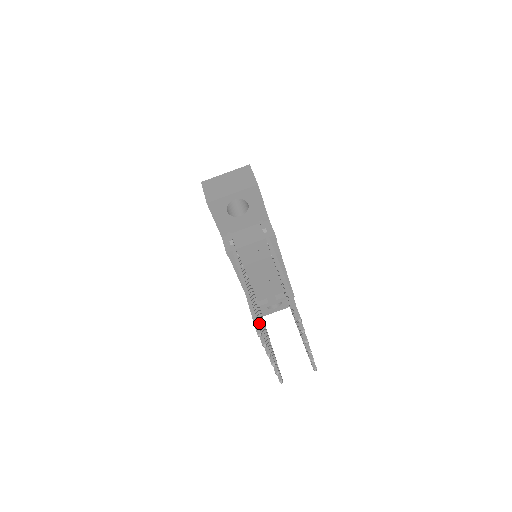
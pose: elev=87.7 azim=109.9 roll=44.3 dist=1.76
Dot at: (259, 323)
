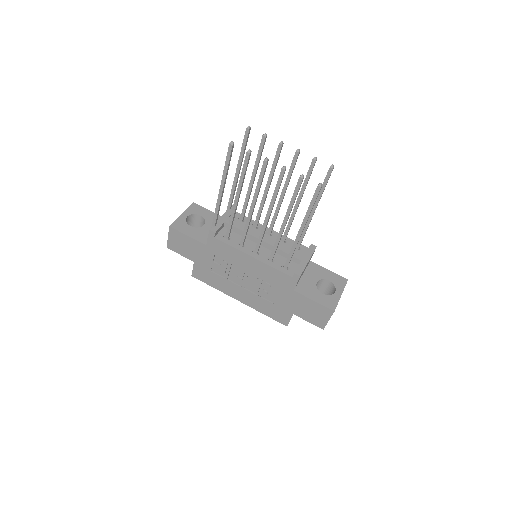
Dot at: (242, 170)
